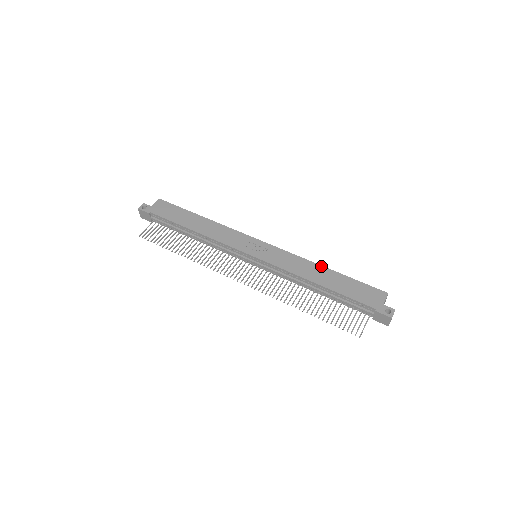
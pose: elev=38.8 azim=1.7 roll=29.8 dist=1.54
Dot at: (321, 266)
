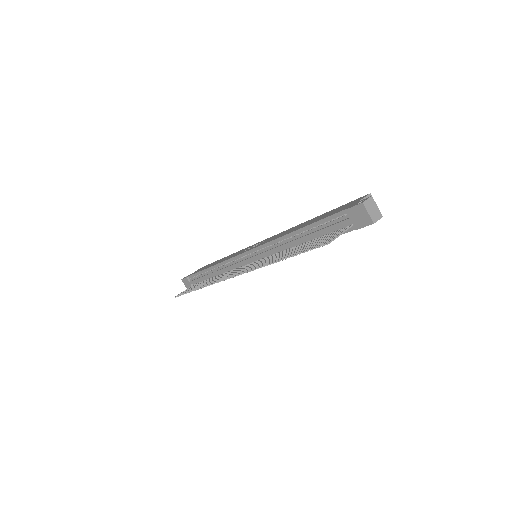
Dot at: (306, 221)
